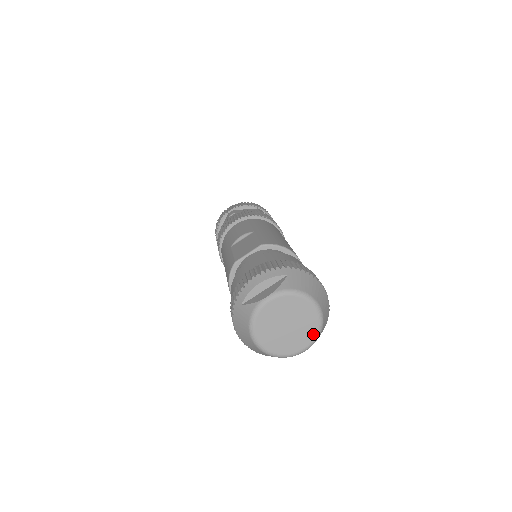
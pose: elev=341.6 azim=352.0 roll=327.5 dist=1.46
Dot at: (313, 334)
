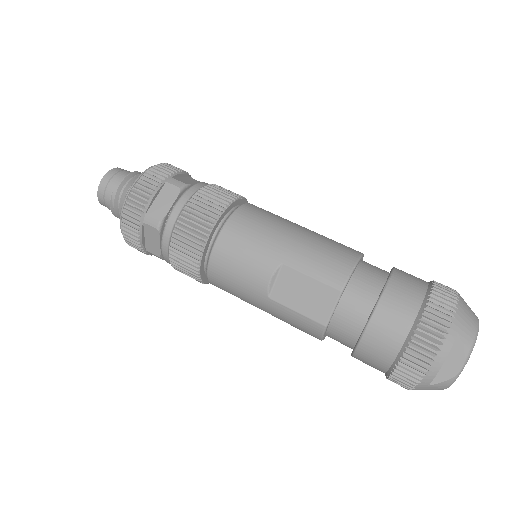
Dot at: occluded
